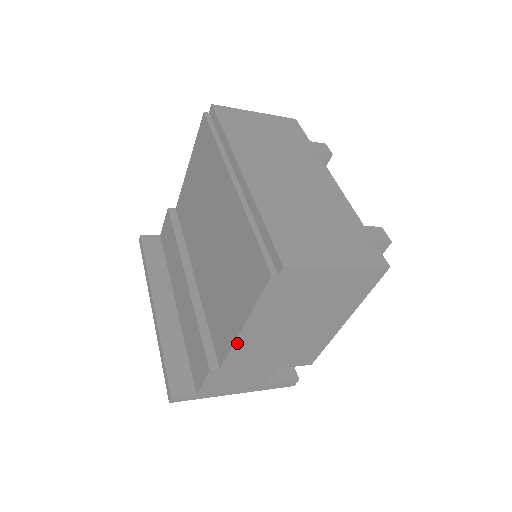
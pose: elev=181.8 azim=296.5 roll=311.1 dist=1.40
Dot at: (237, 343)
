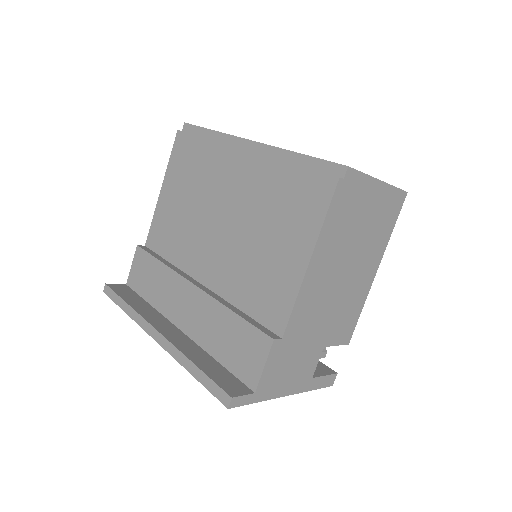
Dot at: (302, 289)
